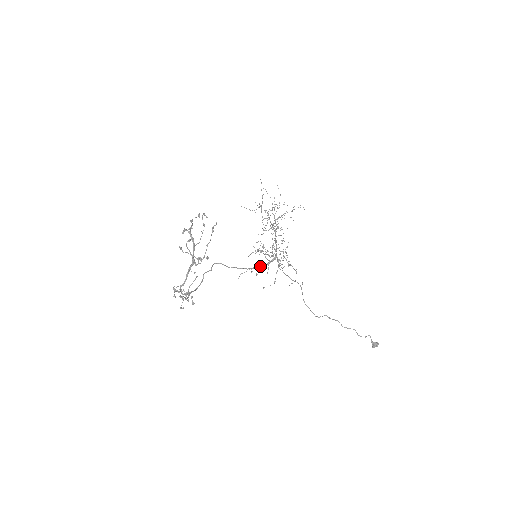
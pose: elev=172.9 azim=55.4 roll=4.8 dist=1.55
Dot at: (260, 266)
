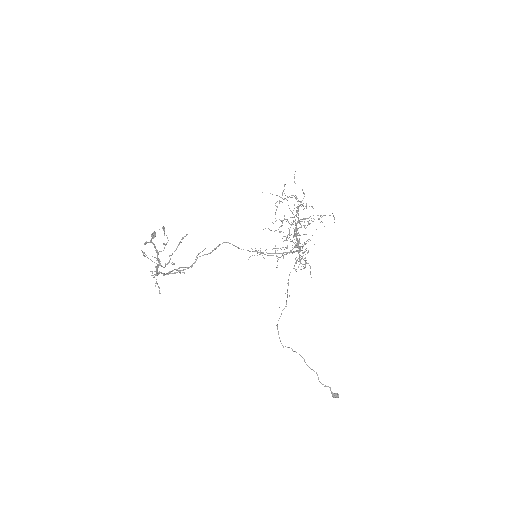
Dot at: occluded
